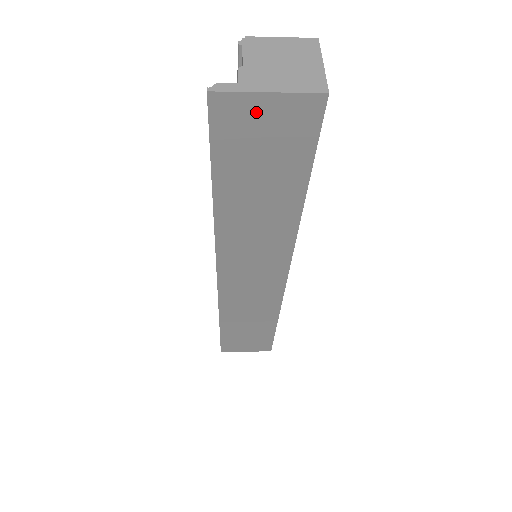
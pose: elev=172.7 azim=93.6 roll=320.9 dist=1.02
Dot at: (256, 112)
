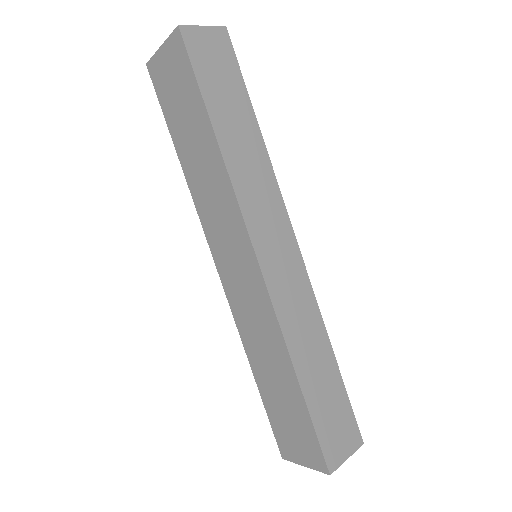
Dot at: (163, 64)
